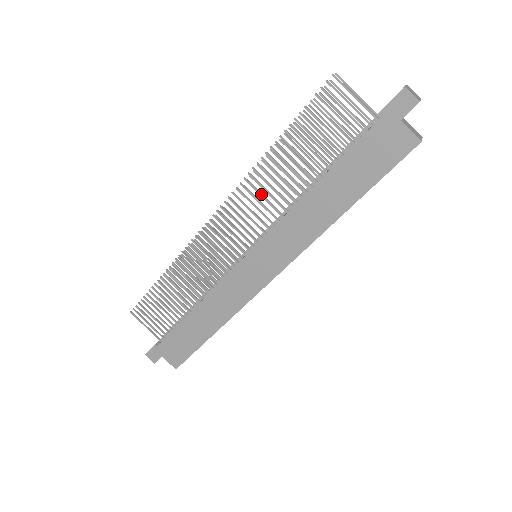
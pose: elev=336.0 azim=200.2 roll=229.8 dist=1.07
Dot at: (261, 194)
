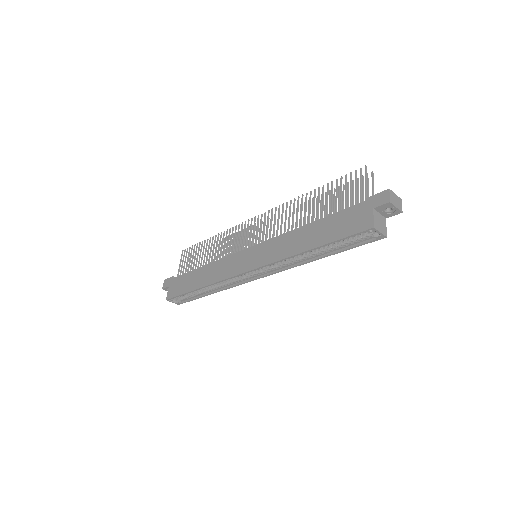
Dot at: (286, 216)
